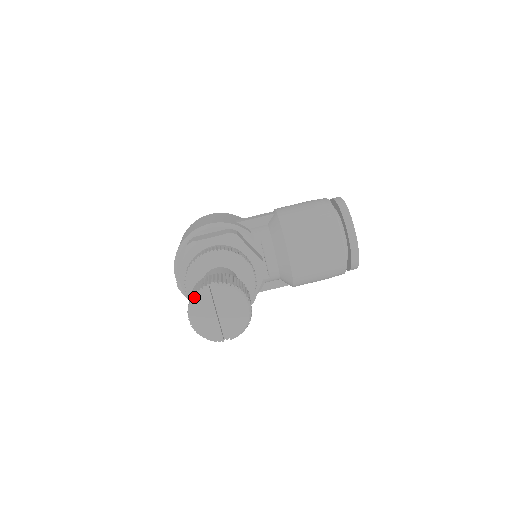
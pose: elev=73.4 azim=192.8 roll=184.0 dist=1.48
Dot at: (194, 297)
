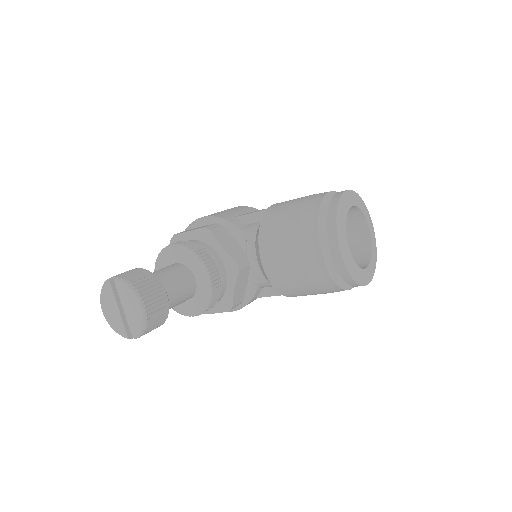
Dot at: occluded
